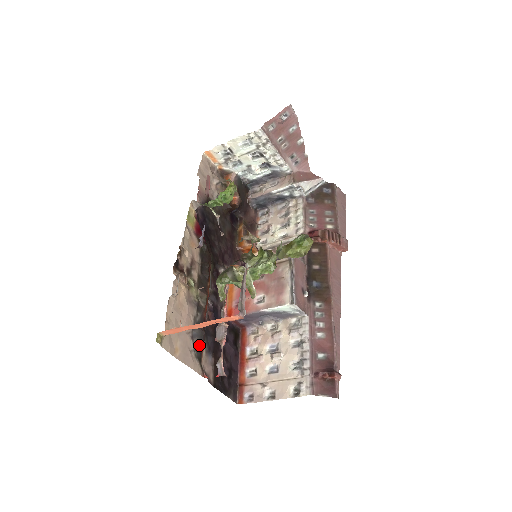
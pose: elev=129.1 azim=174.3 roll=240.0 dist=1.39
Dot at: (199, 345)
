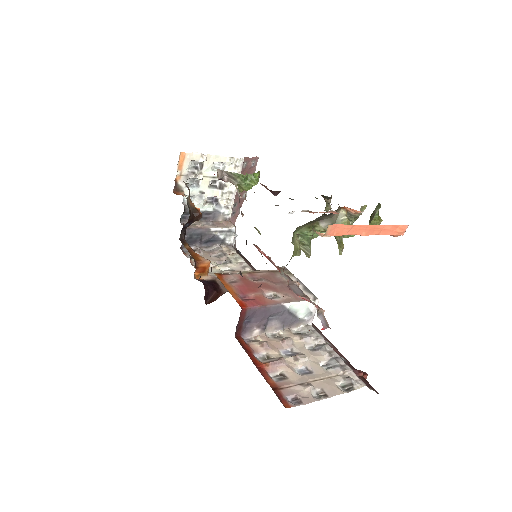
Dot at: occluded
